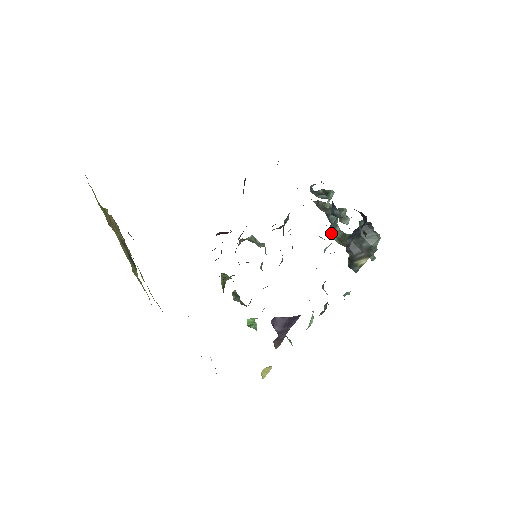
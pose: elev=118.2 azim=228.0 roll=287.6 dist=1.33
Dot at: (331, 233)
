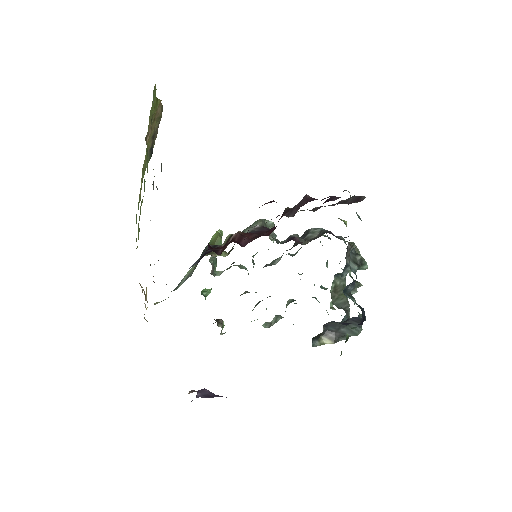
Dot at: (335, 277)
